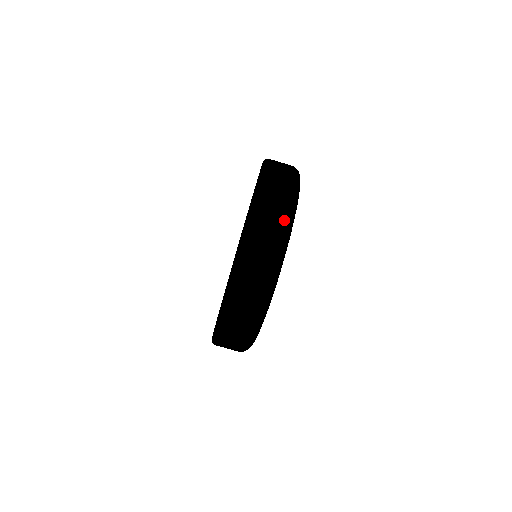
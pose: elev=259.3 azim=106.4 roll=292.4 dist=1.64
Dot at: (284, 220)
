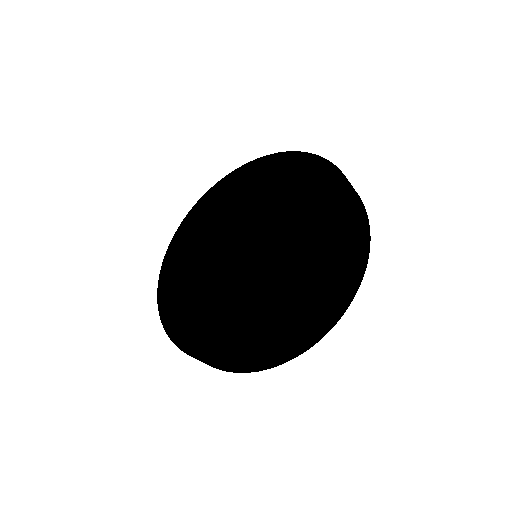
Dot at: (358, 288)
